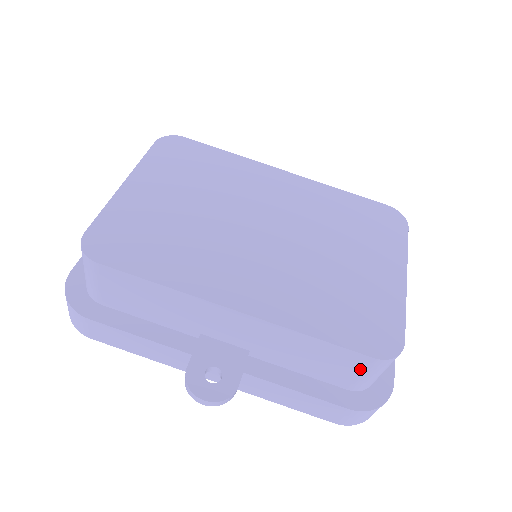
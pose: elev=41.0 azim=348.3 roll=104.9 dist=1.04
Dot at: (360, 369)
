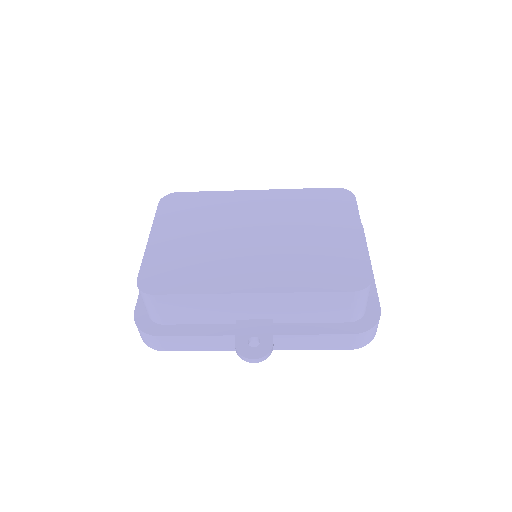
Dot at: (349, 303)
